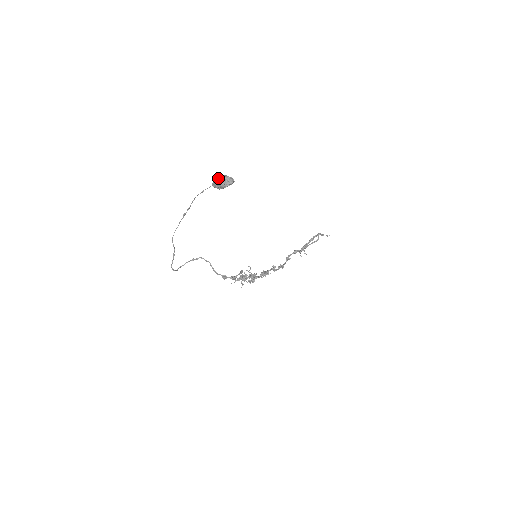
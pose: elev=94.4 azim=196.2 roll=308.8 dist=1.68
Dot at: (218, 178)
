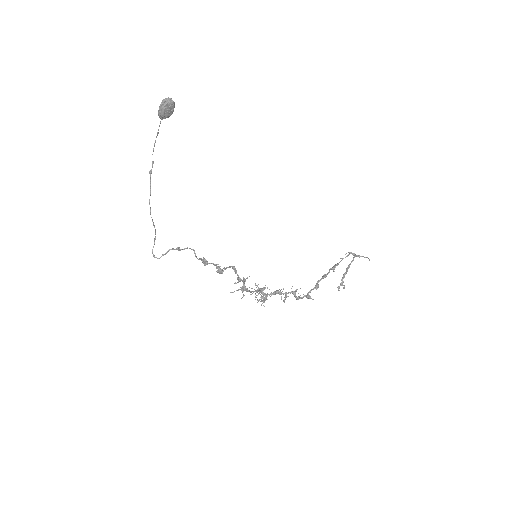
Dot at: (161, 104)
